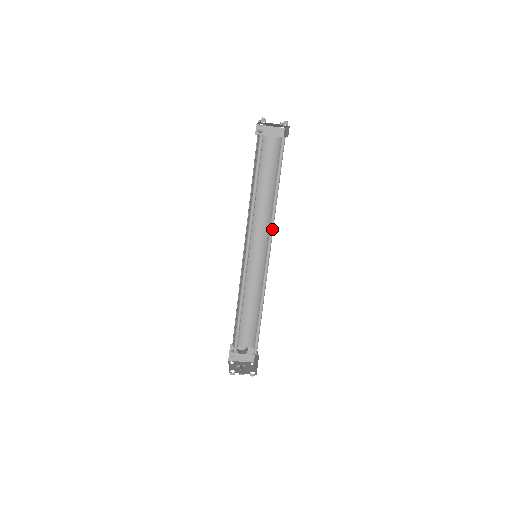
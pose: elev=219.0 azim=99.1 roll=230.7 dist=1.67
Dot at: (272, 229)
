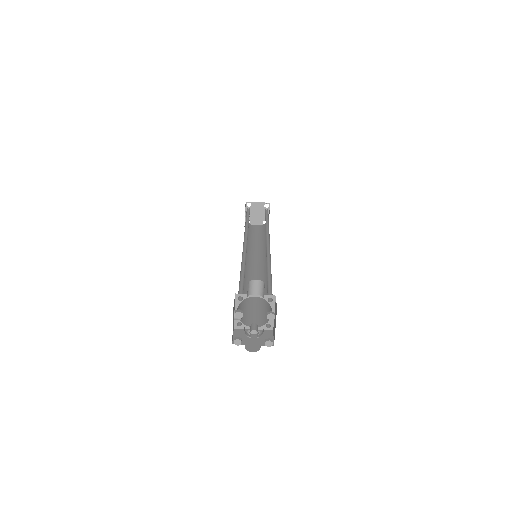
Dot at: (268, 236)
